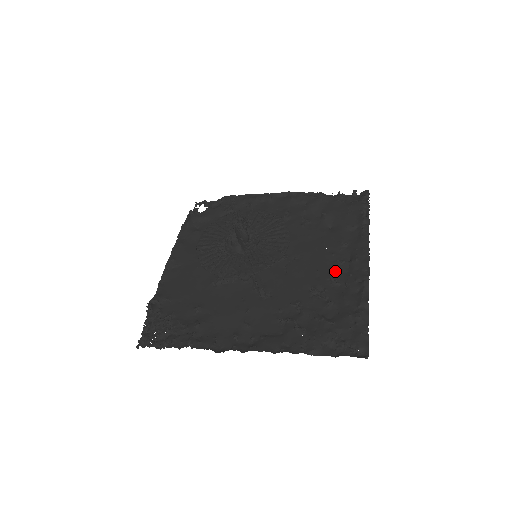
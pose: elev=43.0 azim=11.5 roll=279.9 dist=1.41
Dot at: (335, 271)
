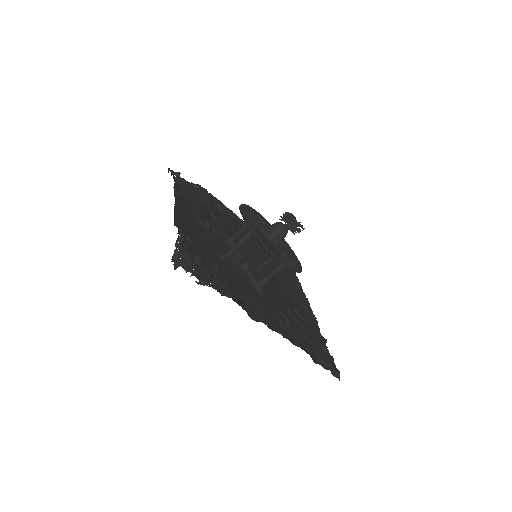
Dot at: (294, 306)
